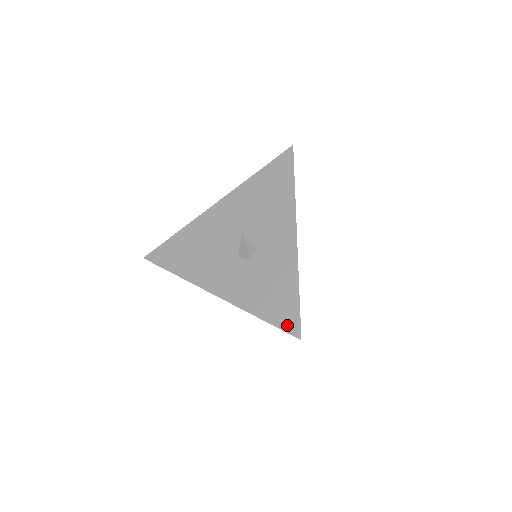
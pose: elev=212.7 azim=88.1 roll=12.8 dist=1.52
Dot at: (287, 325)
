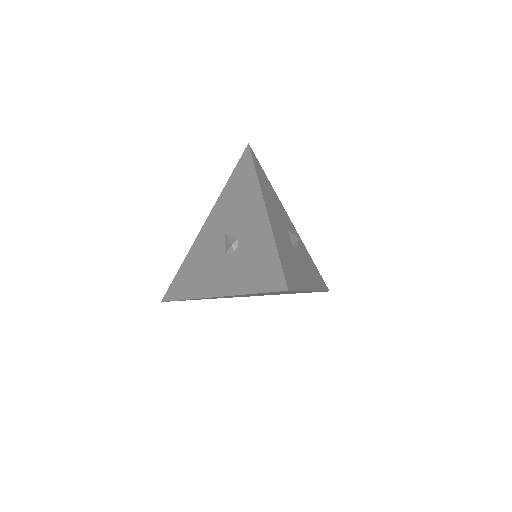
Dot at: (274, 285)
